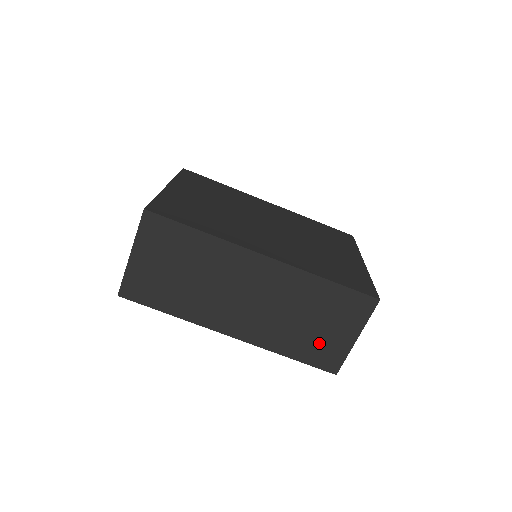
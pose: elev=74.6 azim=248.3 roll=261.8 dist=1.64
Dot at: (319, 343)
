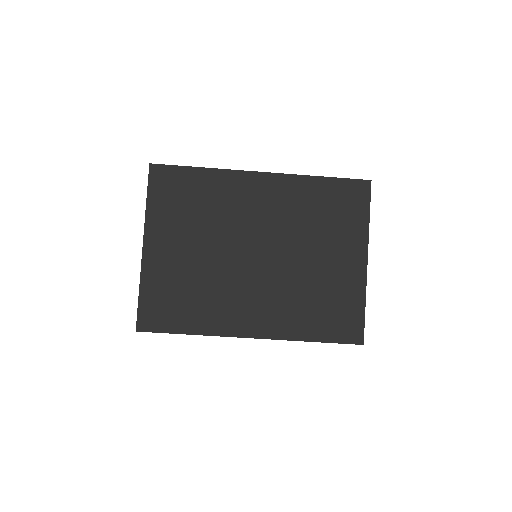
Dot at: occluded
